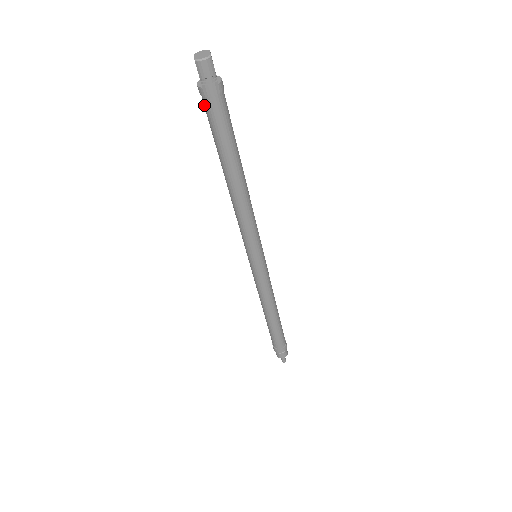
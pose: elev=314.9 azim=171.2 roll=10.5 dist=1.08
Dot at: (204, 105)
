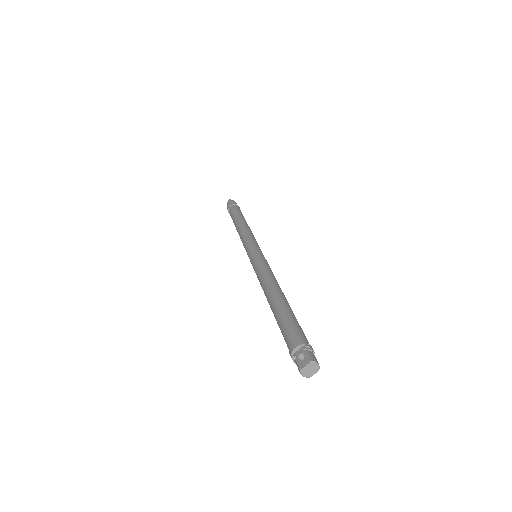
Dot at: (289, 339)
